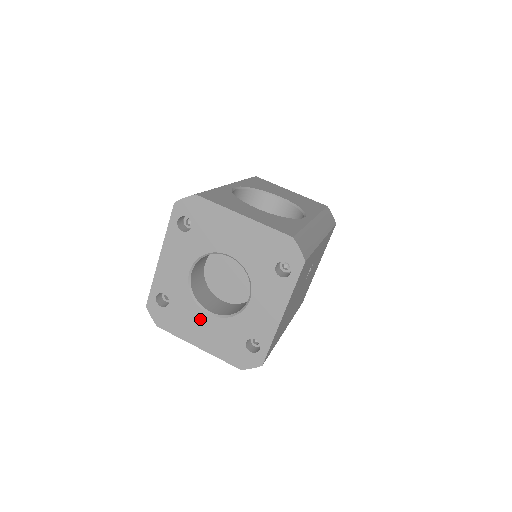
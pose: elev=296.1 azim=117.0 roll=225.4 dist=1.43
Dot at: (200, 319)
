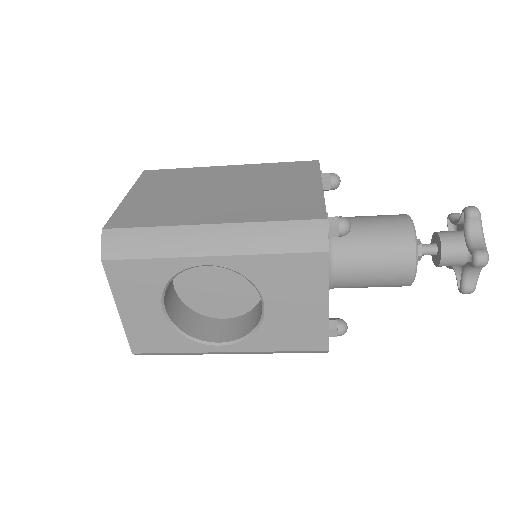
Dot at: occluded
